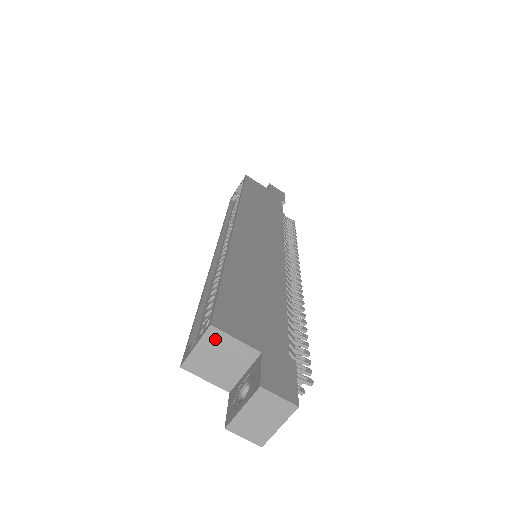
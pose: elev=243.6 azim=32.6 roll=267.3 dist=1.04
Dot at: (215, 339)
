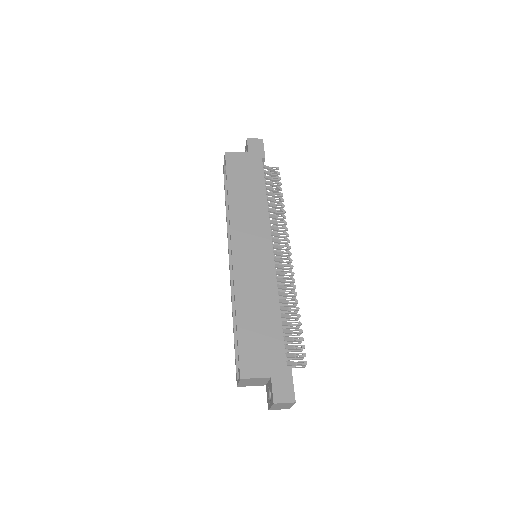
Dot at: (246, 380)
